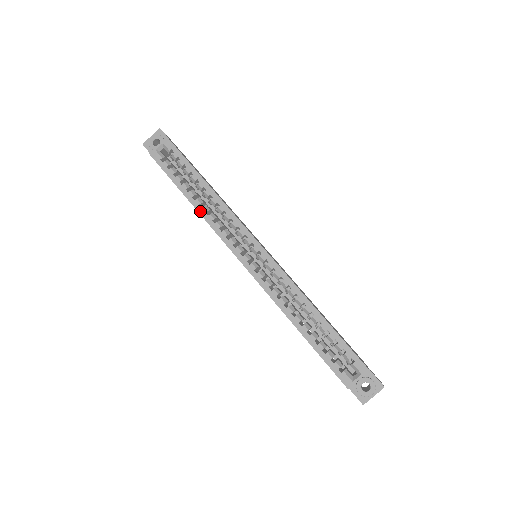
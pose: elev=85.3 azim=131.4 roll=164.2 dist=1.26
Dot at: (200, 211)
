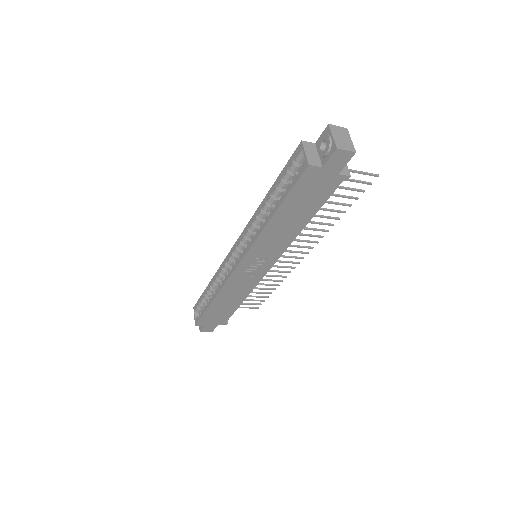
Dot at: (216, 294)
